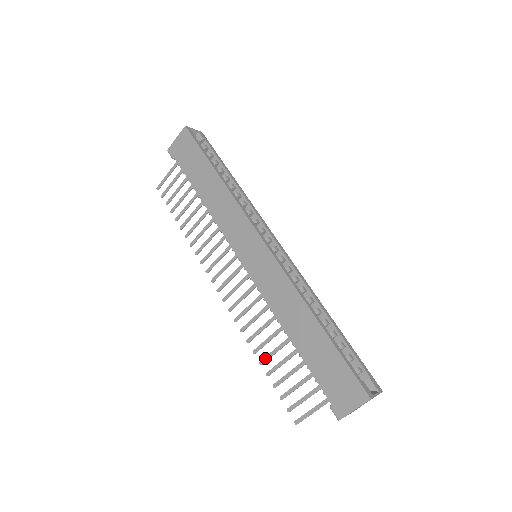
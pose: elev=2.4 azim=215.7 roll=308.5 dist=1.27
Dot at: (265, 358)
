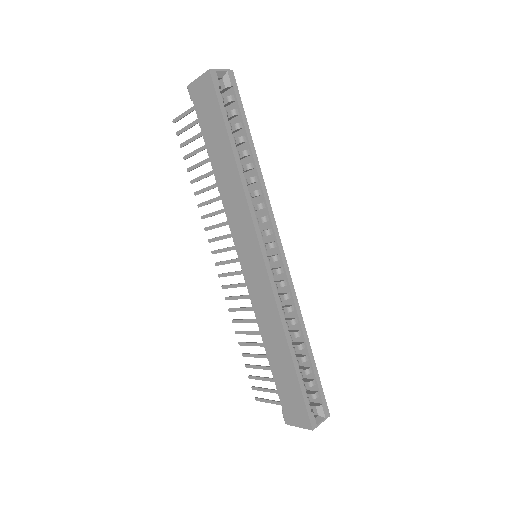
Dot at: (243, 343)
